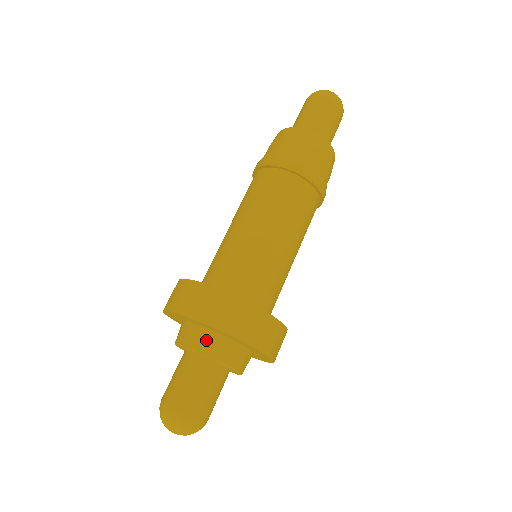
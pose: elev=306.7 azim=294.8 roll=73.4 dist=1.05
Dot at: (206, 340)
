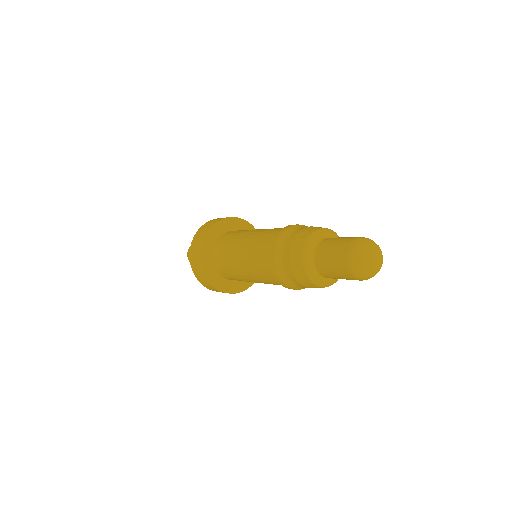
Dot at: occluded
